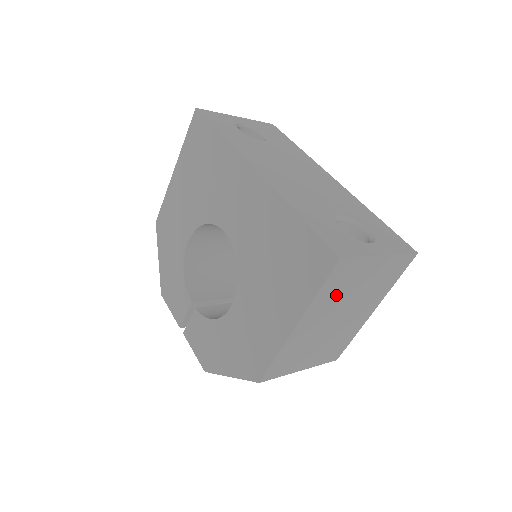
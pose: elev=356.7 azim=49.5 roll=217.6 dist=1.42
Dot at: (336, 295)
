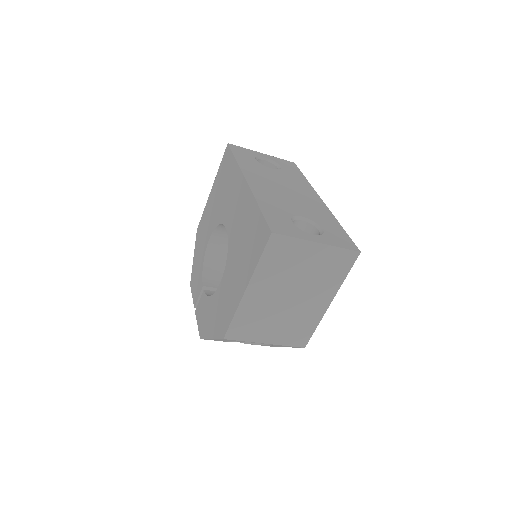
Dot at: (280, 270)
